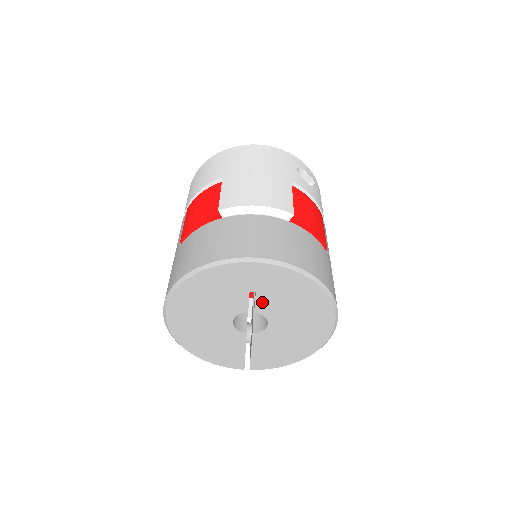
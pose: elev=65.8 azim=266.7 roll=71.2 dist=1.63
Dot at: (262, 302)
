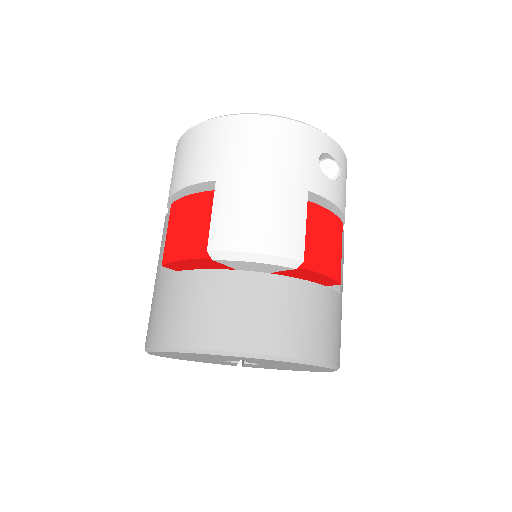
Dot at: (255, 362)
